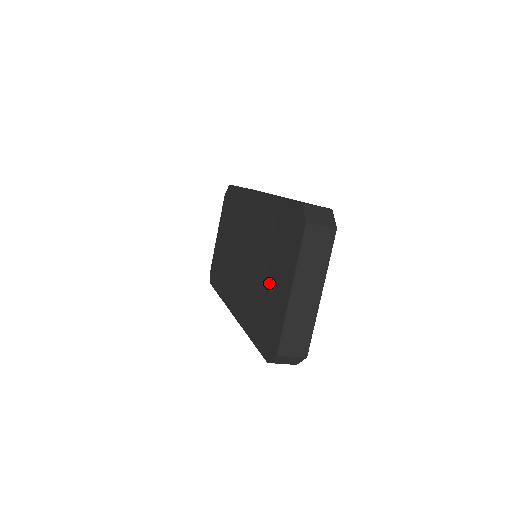
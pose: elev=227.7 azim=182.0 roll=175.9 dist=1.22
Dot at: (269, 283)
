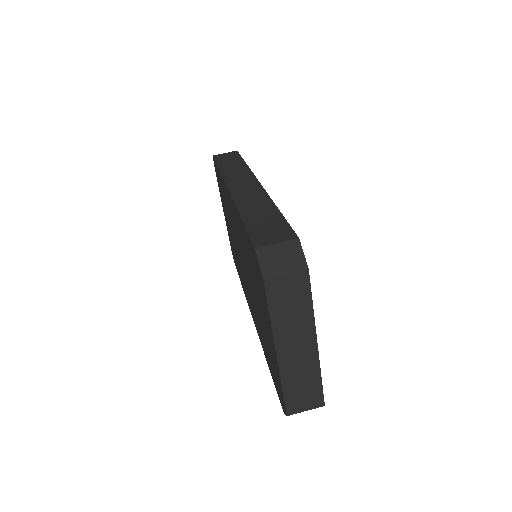
Dot at: (262, 321)
